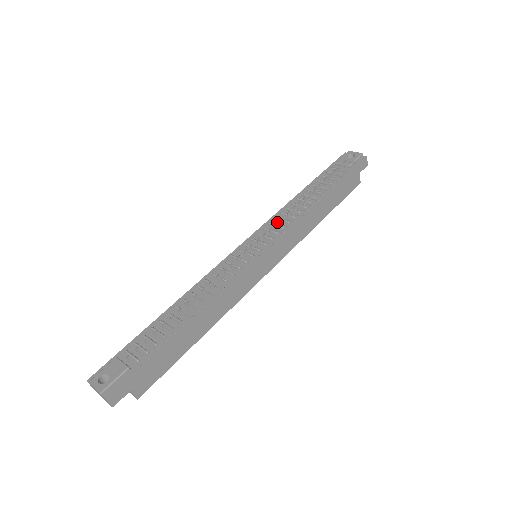
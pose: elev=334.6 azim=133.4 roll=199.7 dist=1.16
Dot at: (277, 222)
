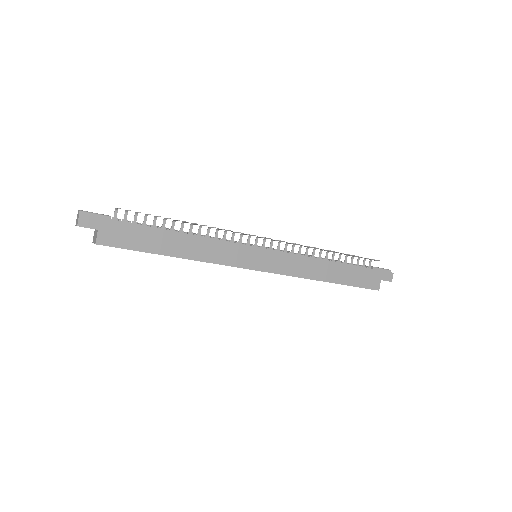
Dot at: occluded
